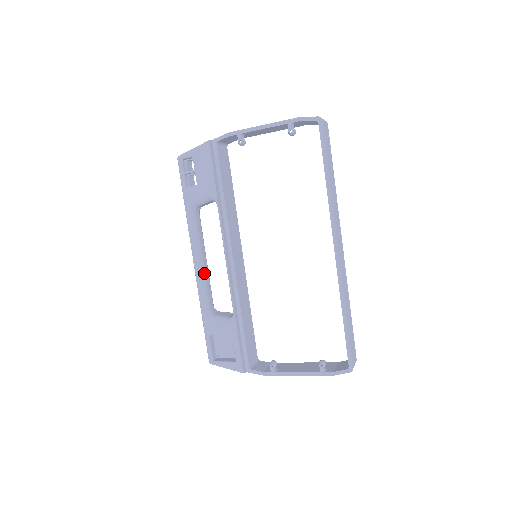
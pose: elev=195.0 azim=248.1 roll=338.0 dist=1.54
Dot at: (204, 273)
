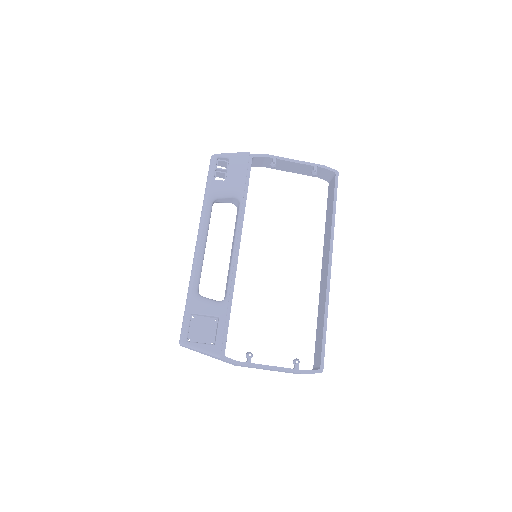
Dot at: occluded
